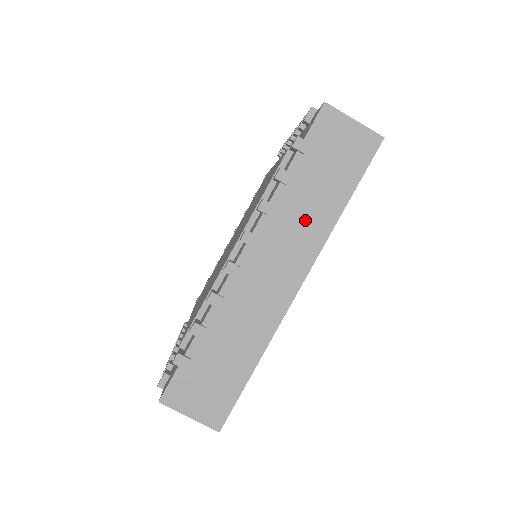
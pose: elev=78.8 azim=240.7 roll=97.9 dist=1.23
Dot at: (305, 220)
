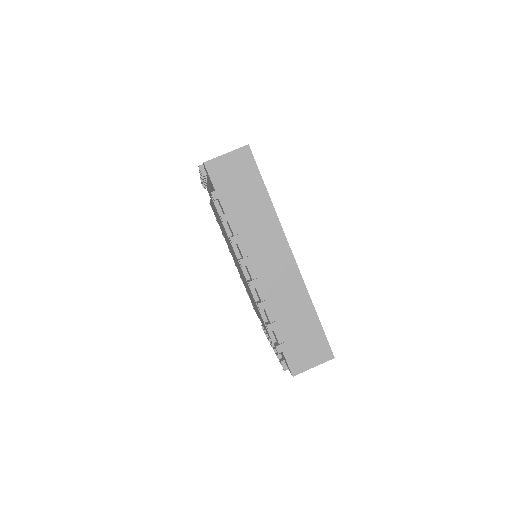
Dot at: (259, 224)
